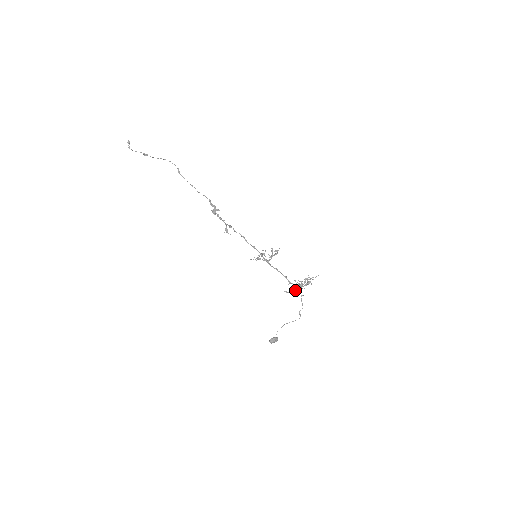
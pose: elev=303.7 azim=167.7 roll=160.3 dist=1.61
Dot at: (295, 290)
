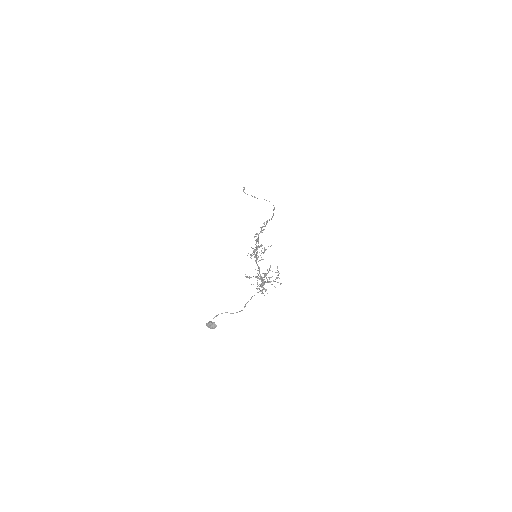
Dot at: (259, 284)
